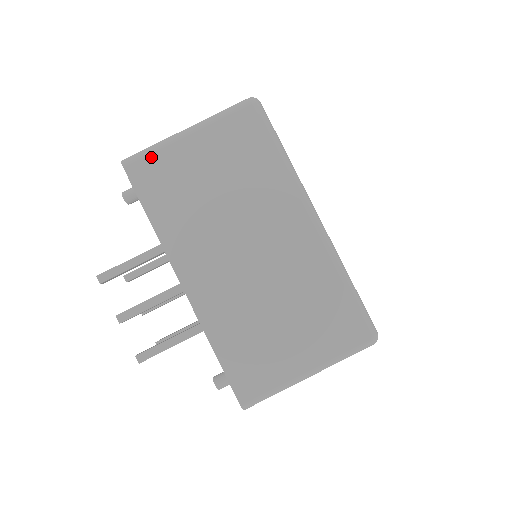
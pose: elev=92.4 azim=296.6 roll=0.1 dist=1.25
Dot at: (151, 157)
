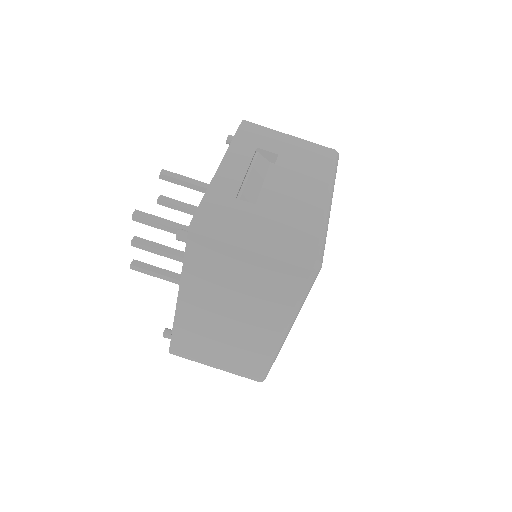
Dot at: (213, 241)
